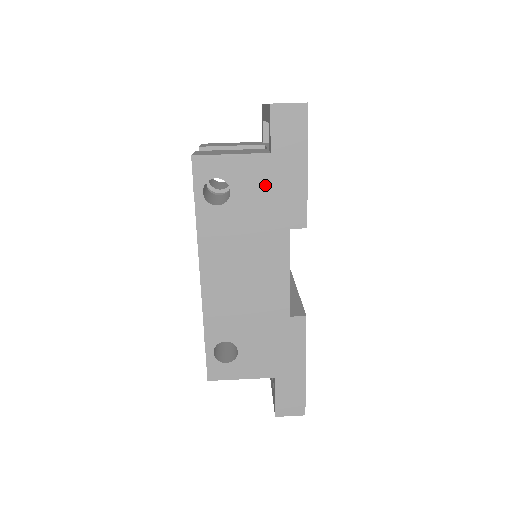
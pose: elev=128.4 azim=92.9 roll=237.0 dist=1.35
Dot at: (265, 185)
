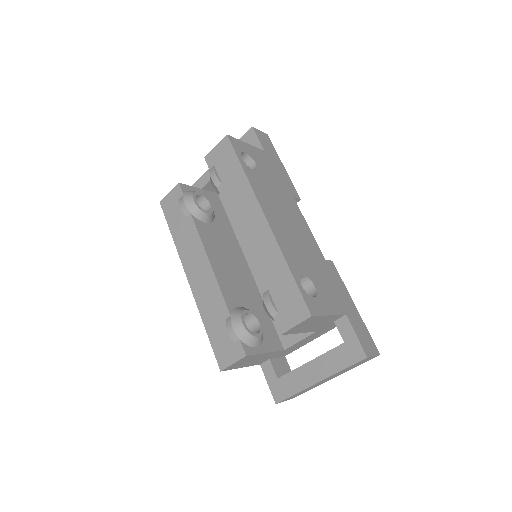
Dot at: (270, 167)
